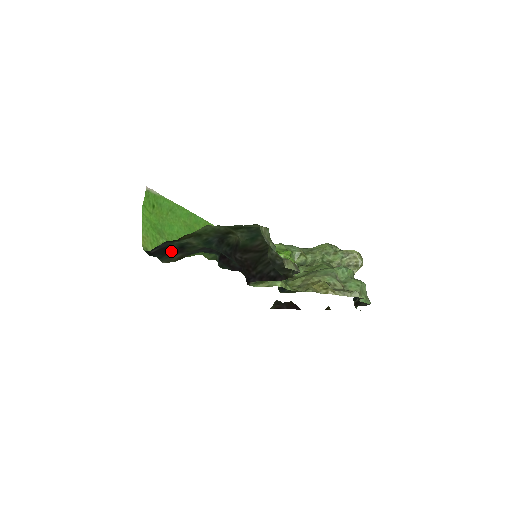
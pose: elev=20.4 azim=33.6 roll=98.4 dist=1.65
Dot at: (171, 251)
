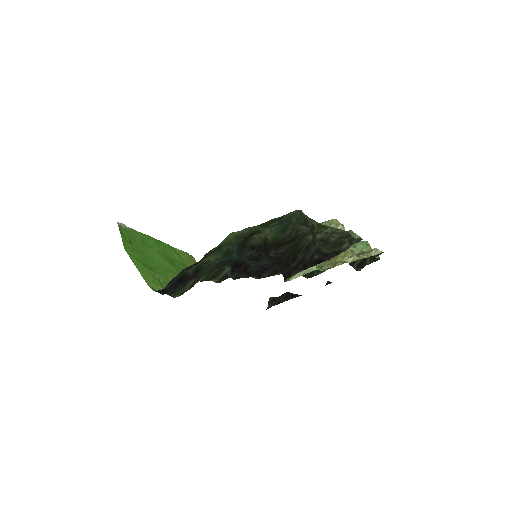
Dot at: (185, 280)
